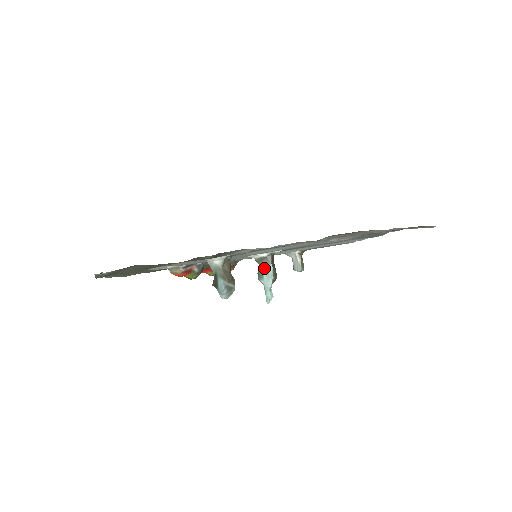
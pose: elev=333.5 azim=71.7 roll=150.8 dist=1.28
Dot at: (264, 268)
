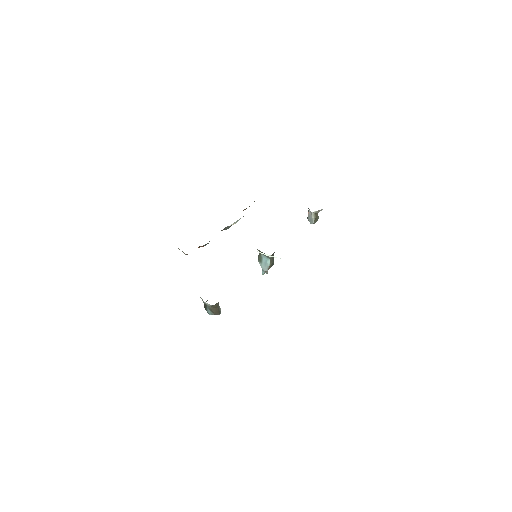
Dot at: (264, 258)
